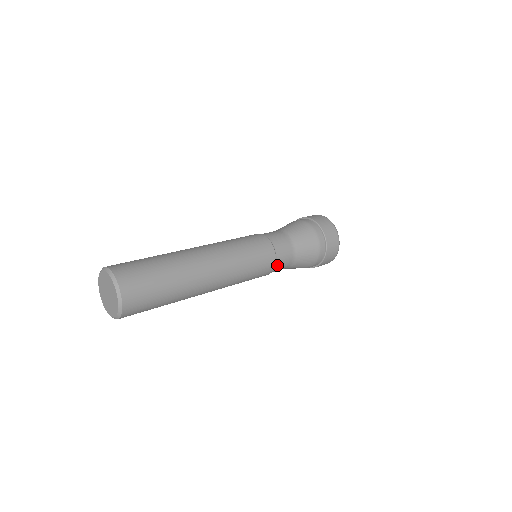
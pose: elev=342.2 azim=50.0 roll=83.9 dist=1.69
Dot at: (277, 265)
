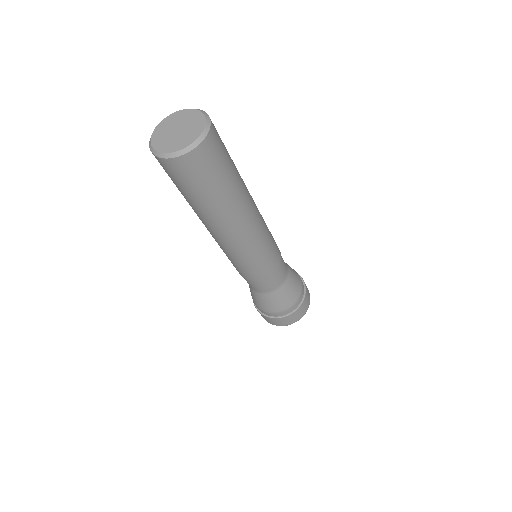
Dot at: (277, 271)
